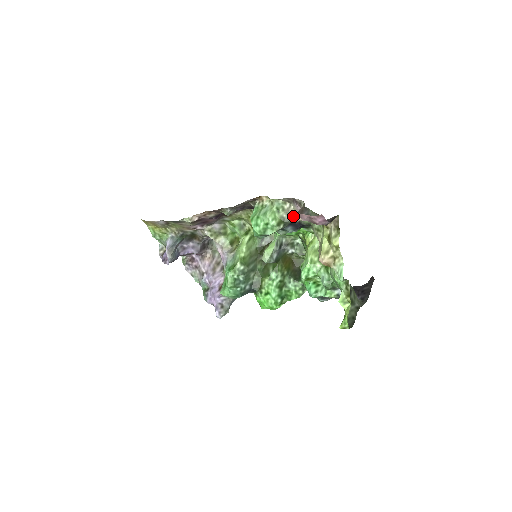
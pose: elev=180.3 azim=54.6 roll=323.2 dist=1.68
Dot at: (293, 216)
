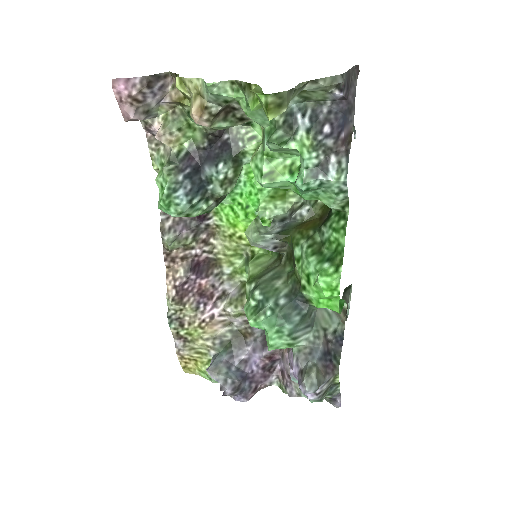
Dot at: (169, 146)
